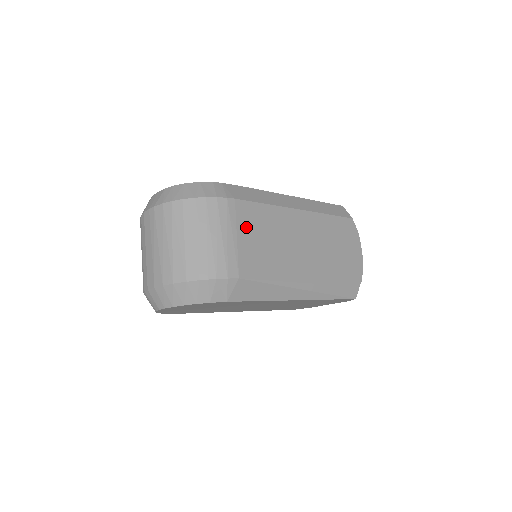
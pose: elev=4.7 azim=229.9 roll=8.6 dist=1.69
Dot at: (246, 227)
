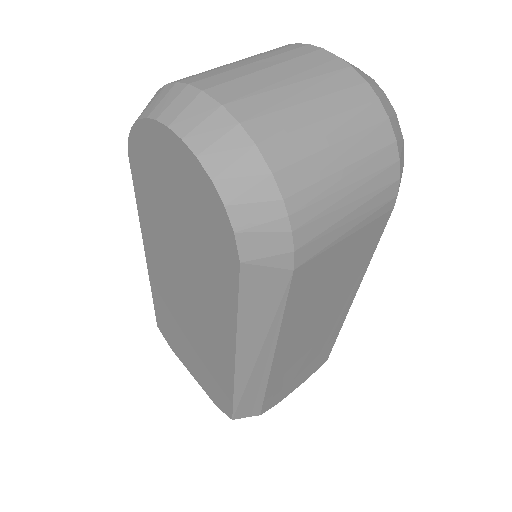
Dot at: (357, 242)
